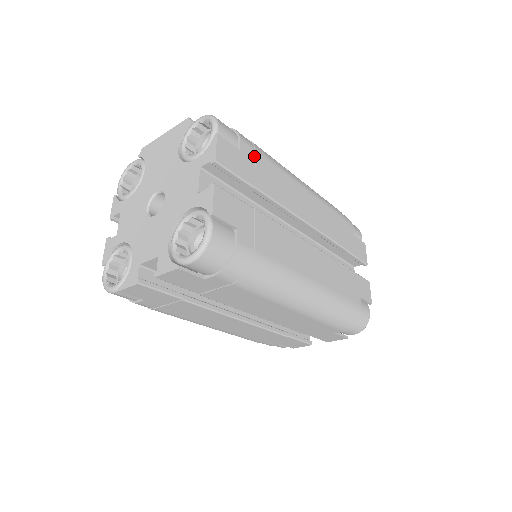
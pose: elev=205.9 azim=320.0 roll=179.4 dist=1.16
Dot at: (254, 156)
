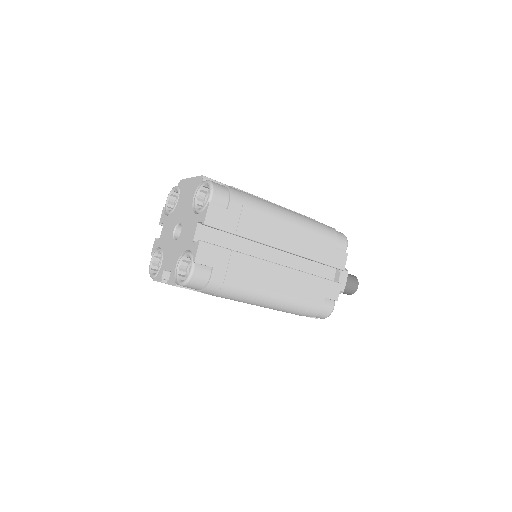
Dot at: (241, 210)
